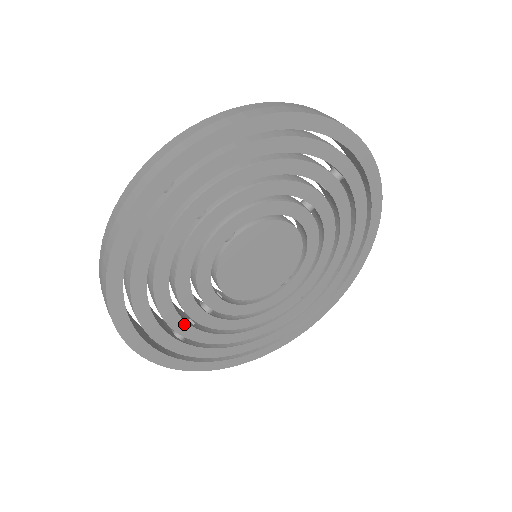
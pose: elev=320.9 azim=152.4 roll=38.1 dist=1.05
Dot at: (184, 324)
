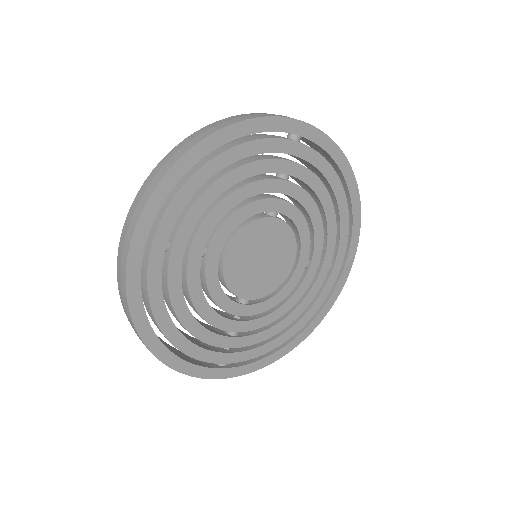
Dot at: (188, 234)
